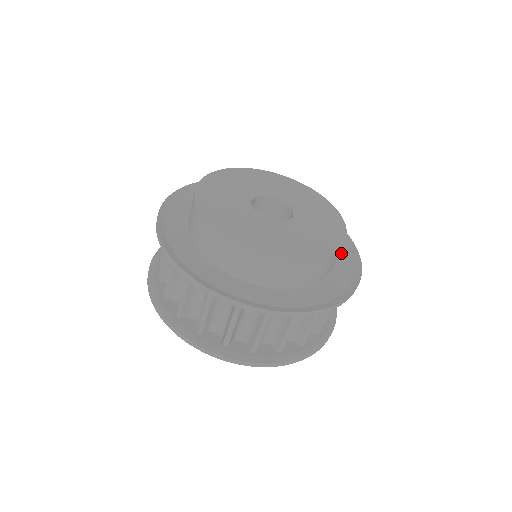
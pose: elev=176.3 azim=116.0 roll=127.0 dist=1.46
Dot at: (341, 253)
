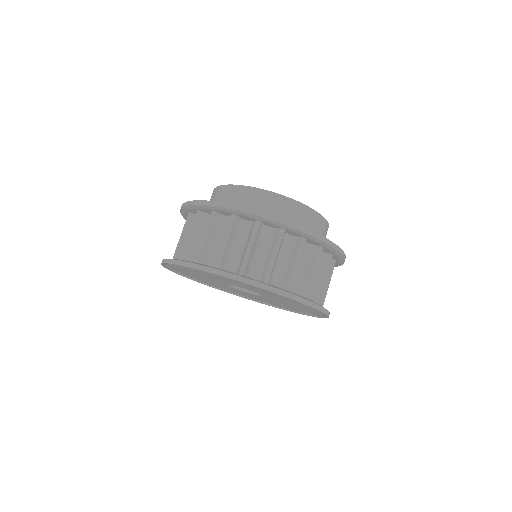
Dot at: occluded
